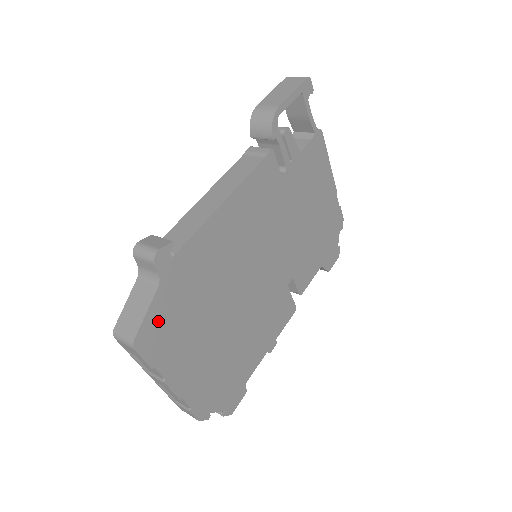
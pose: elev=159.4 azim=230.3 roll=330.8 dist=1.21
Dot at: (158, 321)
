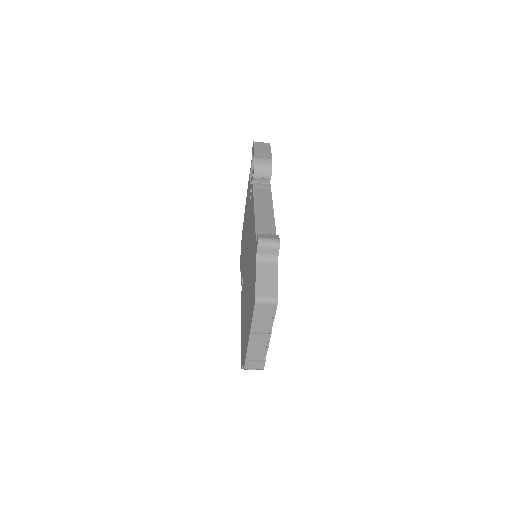
Dot at: occluded
